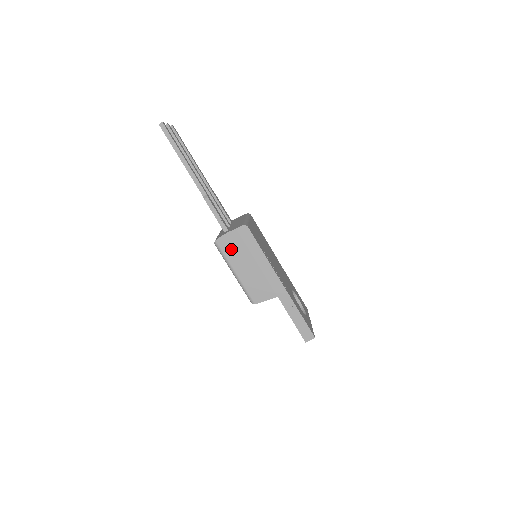
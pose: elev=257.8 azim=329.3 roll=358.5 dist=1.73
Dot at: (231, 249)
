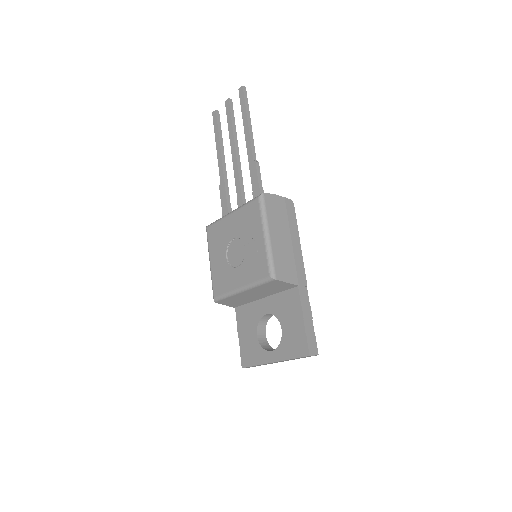
Dot at: (274, 211)
